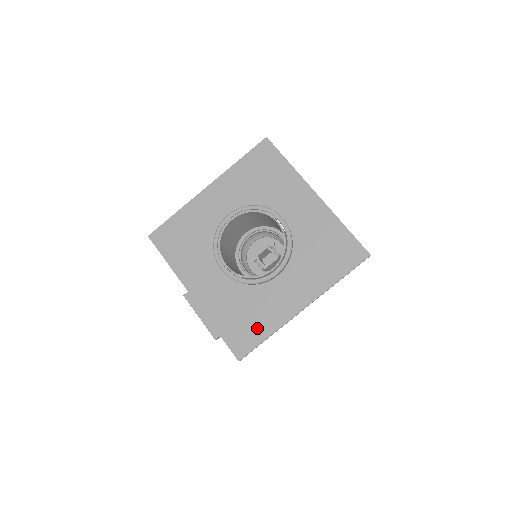
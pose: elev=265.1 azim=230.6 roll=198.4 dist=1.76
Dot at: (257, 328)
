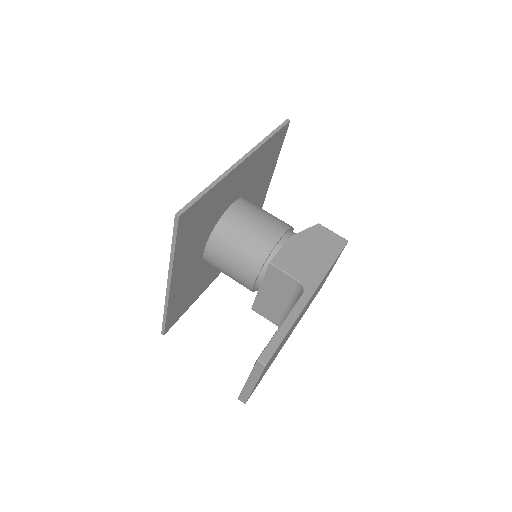
Dot at: occluded
